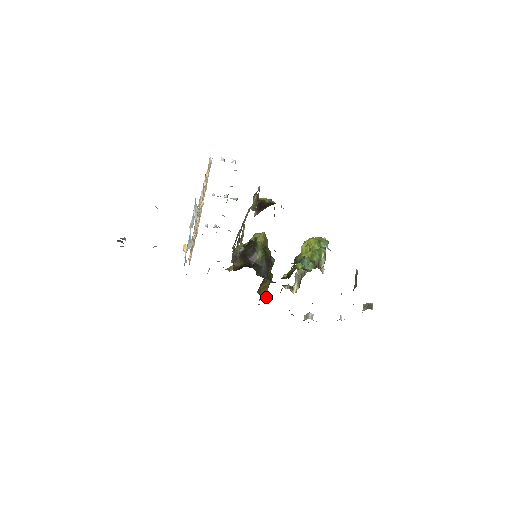
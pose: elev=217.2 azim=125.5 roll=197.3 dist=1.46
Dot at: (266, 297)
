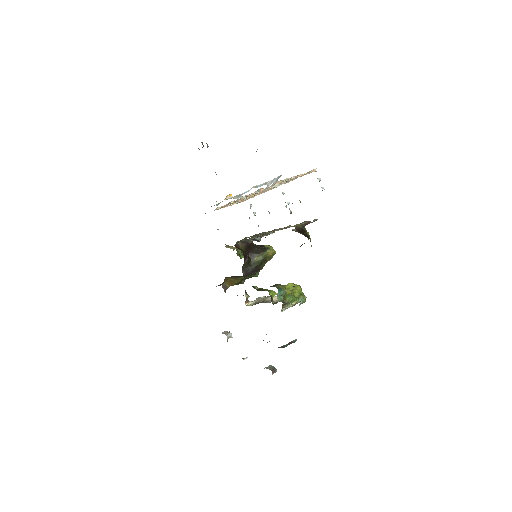
Dot at: (224, 288)
